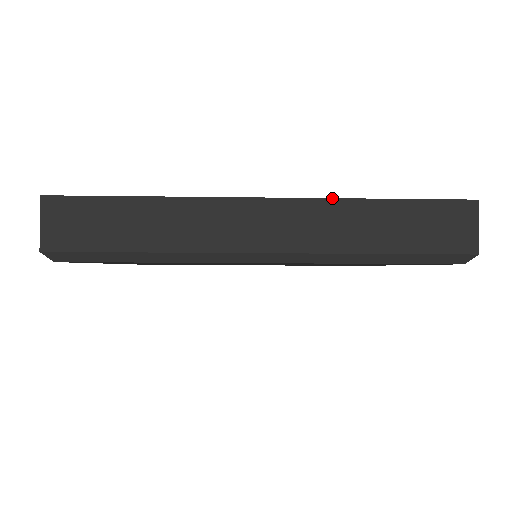
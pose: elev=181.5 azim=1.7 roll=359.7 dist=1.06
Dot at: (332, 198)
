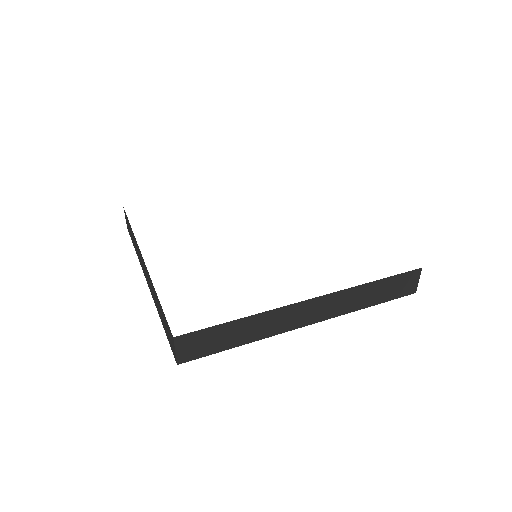
Dot at: (349, 288)
